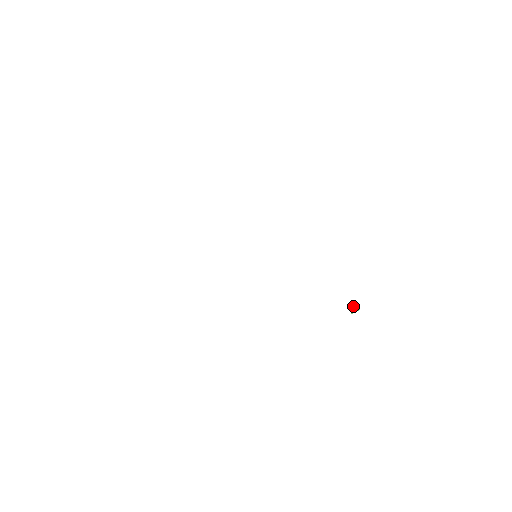
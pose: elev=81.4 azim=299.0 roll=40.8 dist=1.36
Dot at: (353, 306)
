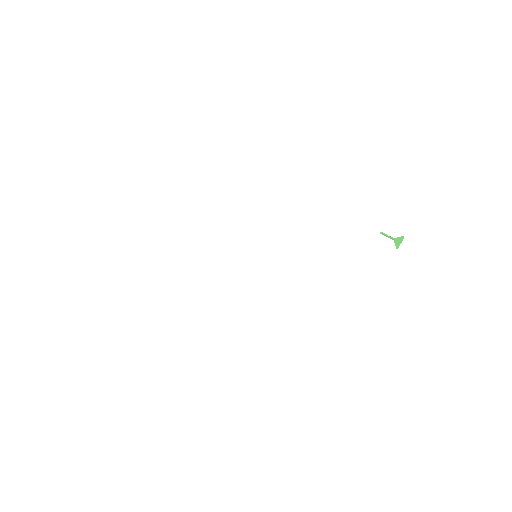
Dot at: (390, 238)
